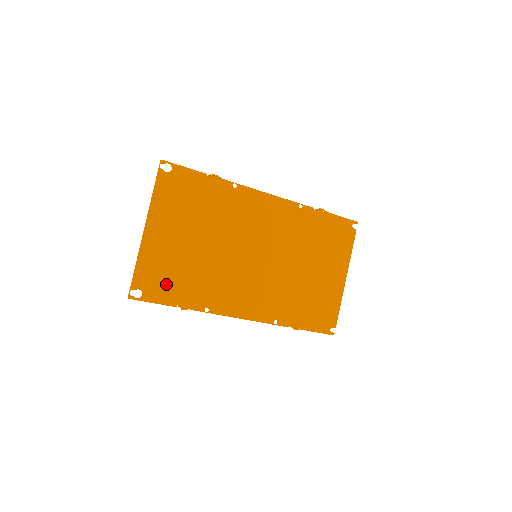
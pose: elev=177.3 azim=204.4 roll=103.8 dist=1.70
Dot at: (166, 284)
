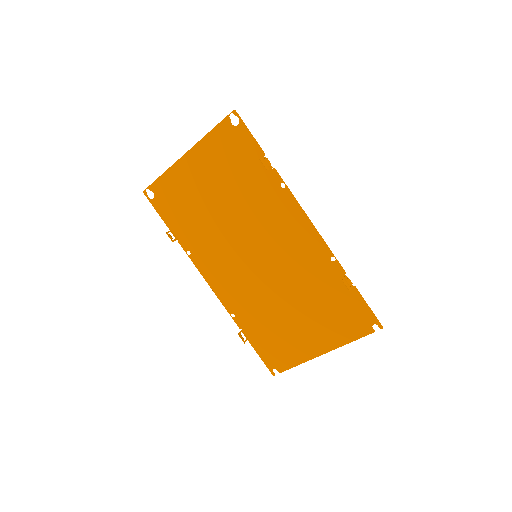
Dot at: (173, 207)
